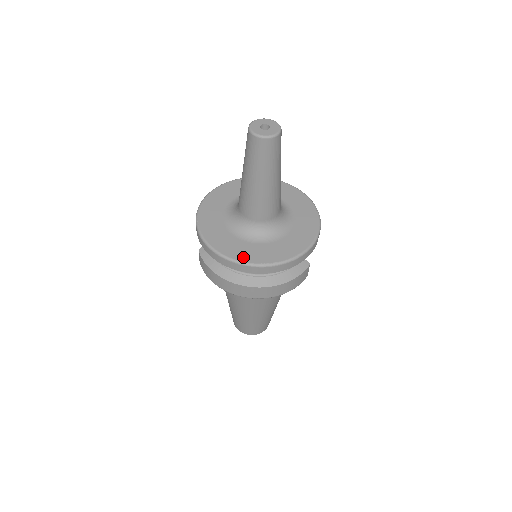
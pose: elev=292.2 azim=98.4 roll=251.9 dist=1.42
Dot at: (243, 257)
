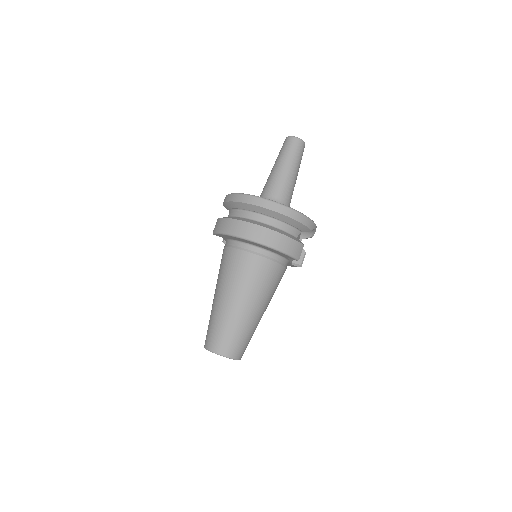
Dot at: occluded
